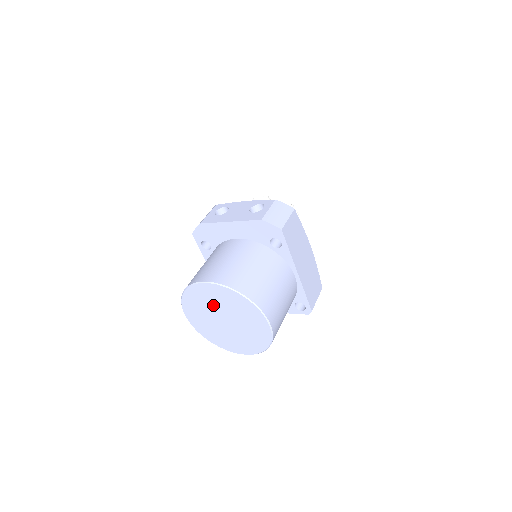
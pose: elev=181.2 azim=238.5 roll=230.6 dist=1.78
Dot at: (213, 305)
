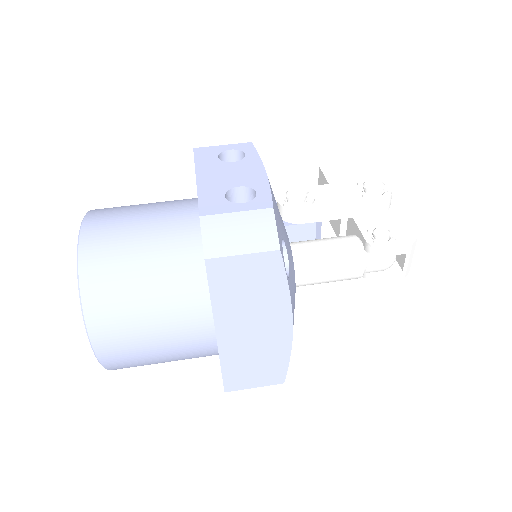
Dot at: occluded
